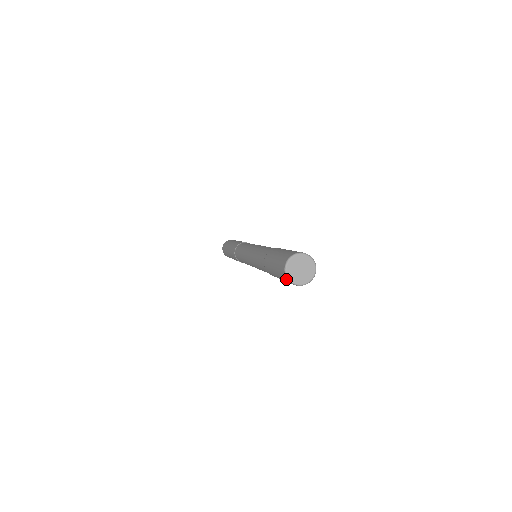
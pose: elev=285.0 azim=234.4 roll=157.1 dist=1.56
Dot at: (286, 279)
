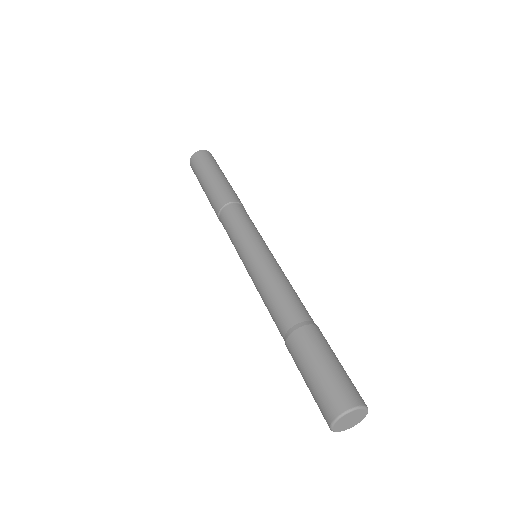
Dot at: occluded
